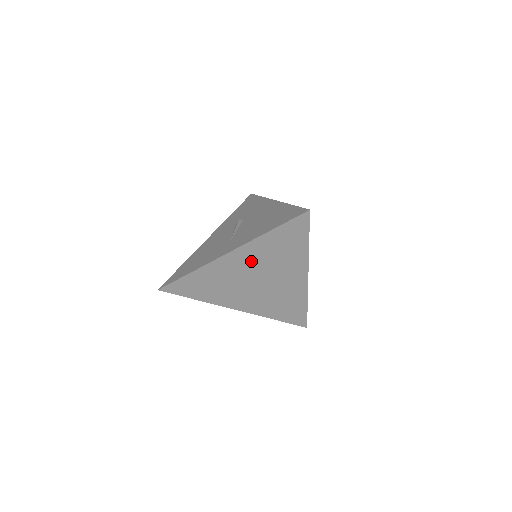
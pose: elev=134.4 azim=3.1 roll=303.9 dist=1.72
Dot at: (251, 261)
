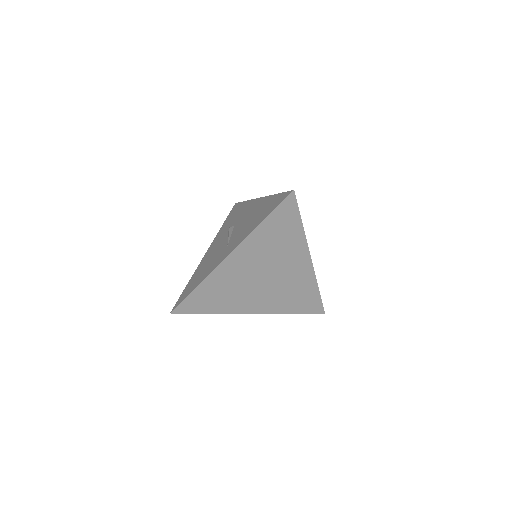
Dot at: (252, 258)
